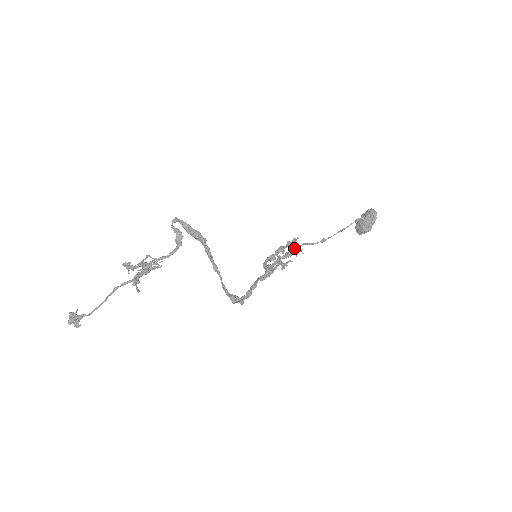
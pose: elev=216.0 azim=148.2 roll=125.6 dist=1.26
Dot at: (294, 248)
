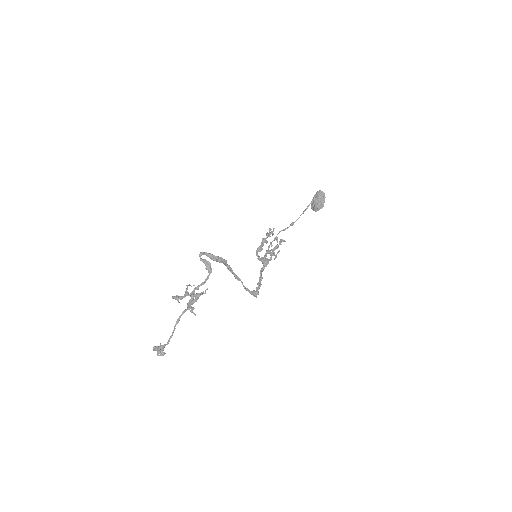
Dot at: occluded
